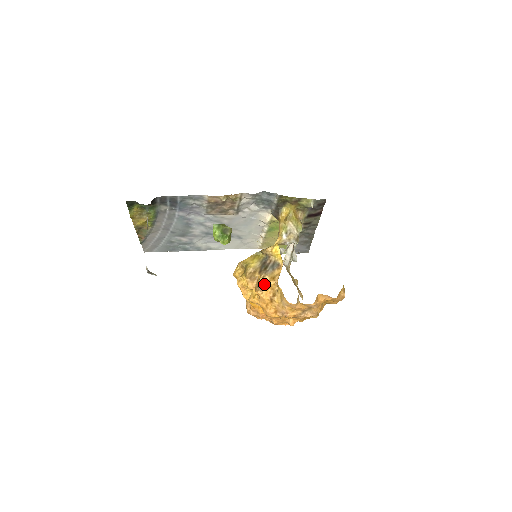
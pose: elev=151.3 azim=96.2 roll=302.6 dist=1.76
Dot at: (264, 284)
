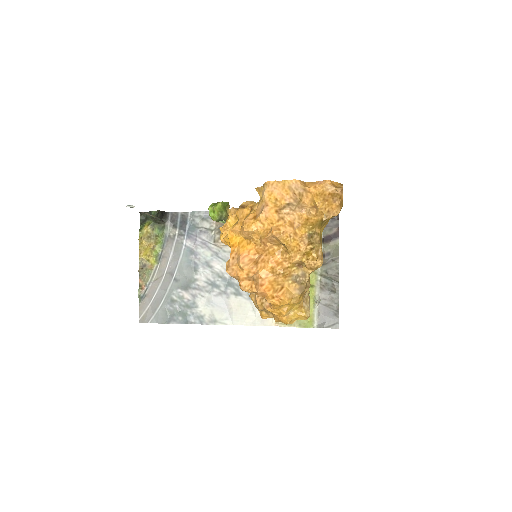
Dot at: (247, 203)
